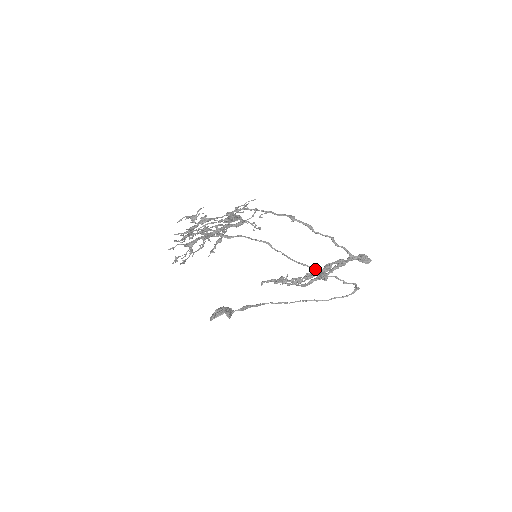
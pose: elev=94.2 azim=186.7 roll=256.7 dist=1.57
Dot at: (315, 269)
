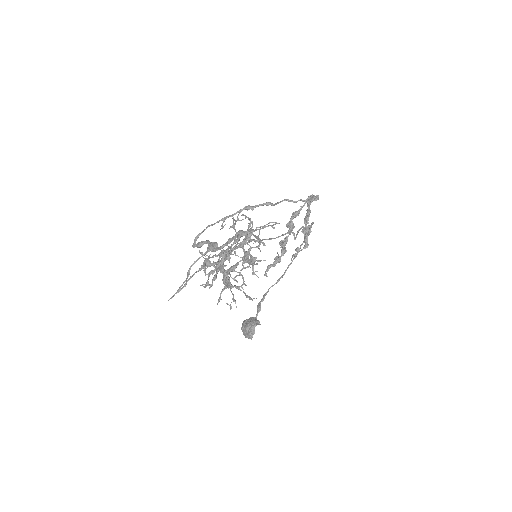
Dot at: (290, 232)
